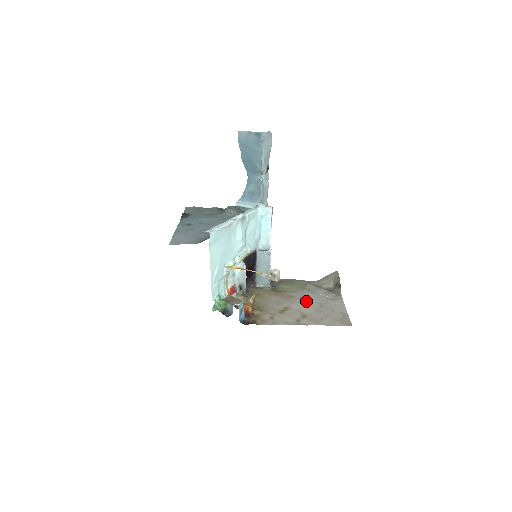
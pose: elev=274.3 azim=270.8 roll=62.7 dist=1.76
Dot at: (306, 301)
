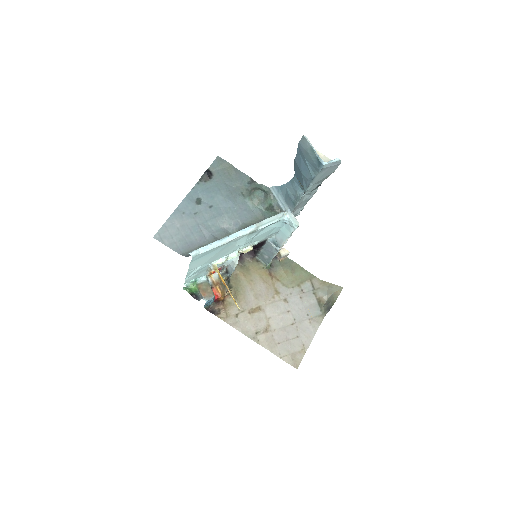
Dot at: (285, 308)
